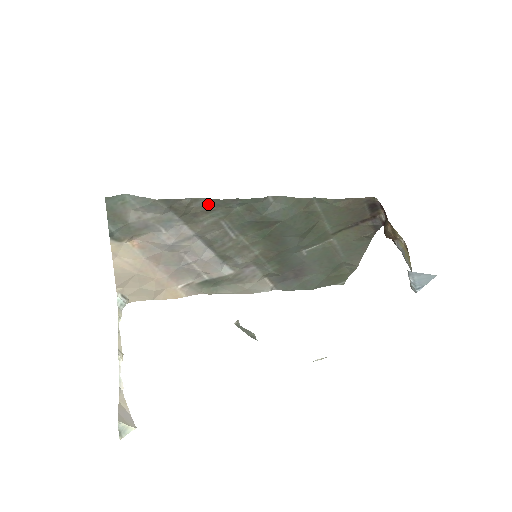
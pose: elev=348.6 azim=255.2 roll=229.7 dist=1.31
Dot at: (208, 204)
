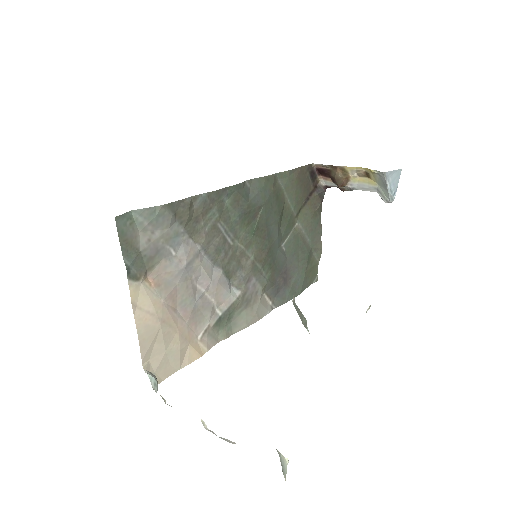
Dot at: (205, 201)
